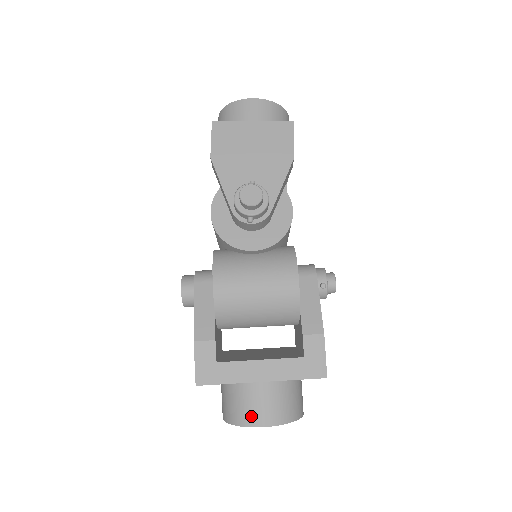
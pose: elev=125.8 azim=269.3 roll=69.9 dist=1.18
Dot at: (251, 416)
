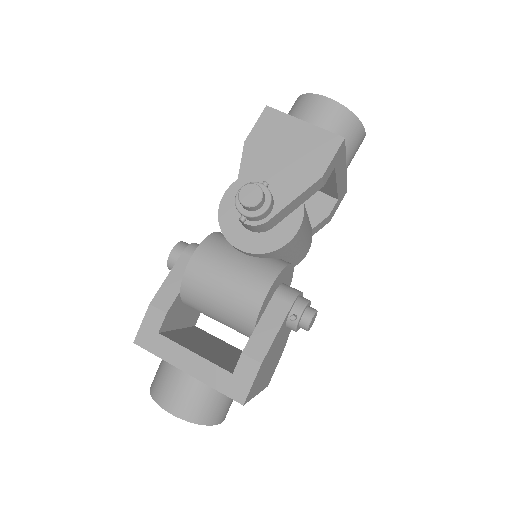
Dot at: (164, 396)
